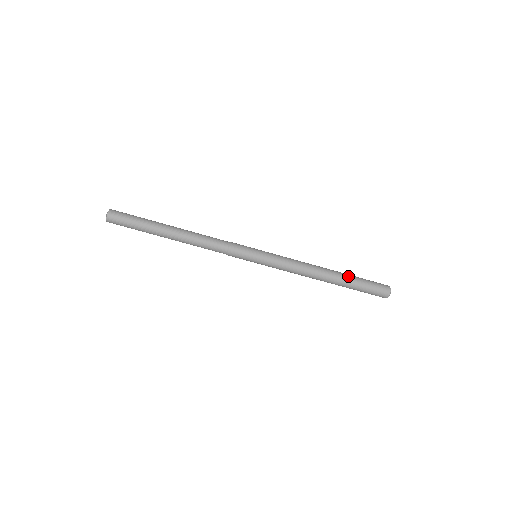
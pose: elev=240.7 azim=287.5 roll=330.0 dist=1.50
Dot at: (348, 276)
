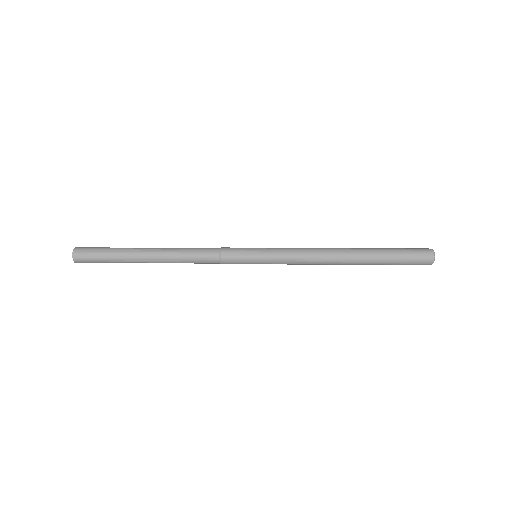
Dot at: (375, 253)
